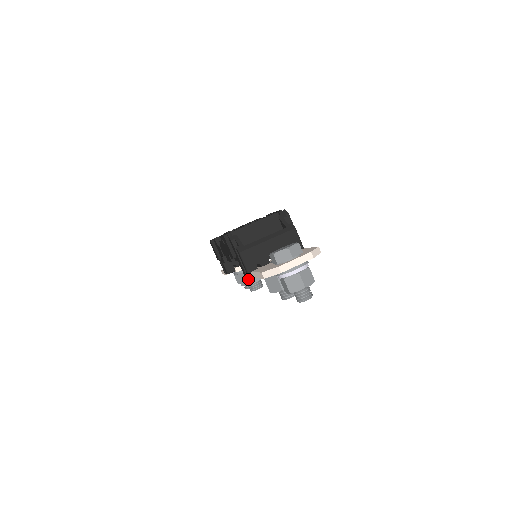
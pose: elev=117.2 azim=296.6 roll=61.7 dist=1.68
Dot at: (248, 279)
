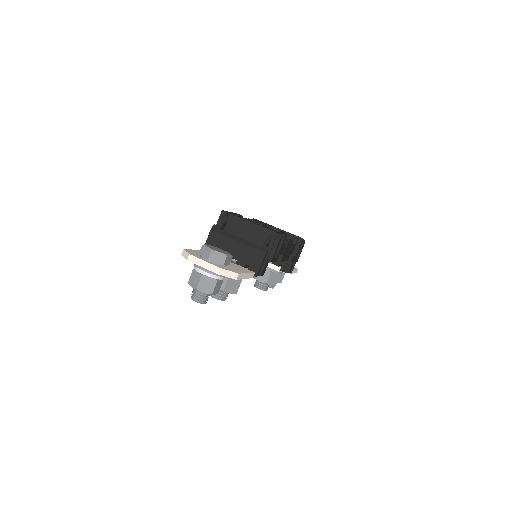
Dot at: occluded
